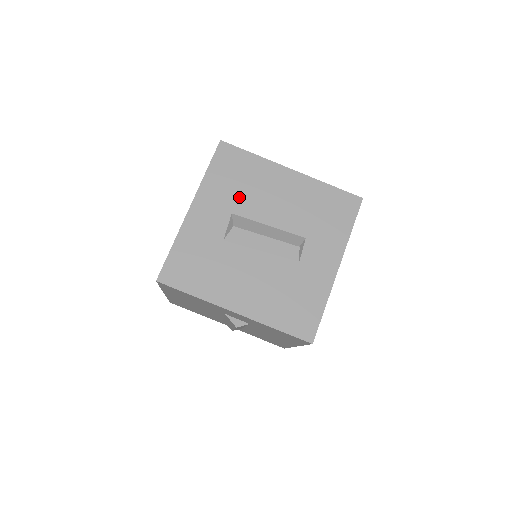
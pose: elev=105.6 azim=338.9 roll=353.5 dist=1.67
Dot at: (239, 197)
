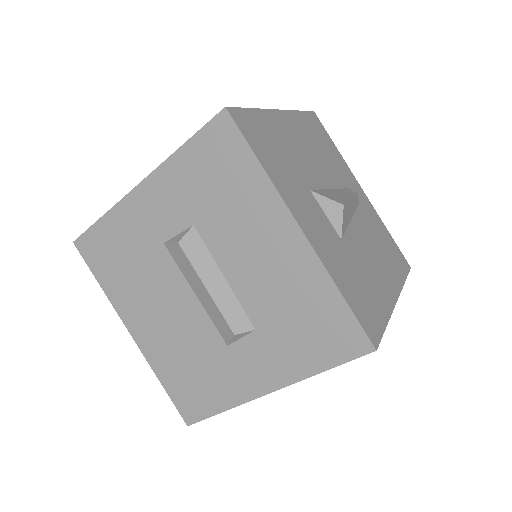
Dot at: occluded
